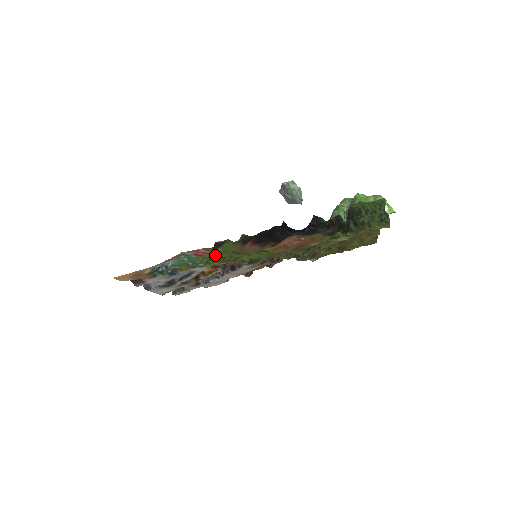
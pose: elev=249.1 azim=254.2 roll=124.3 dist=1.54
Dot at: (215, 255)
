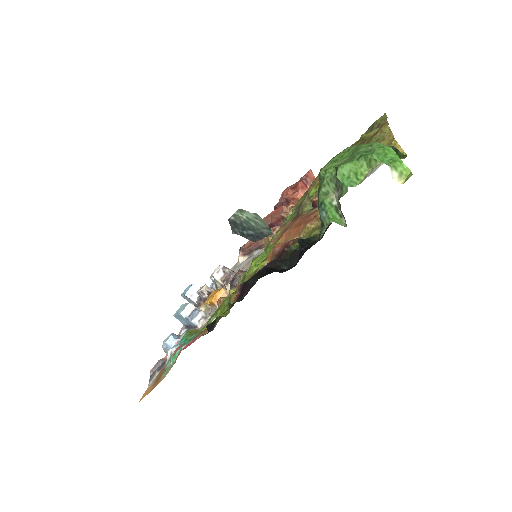
Dot at: occluded
